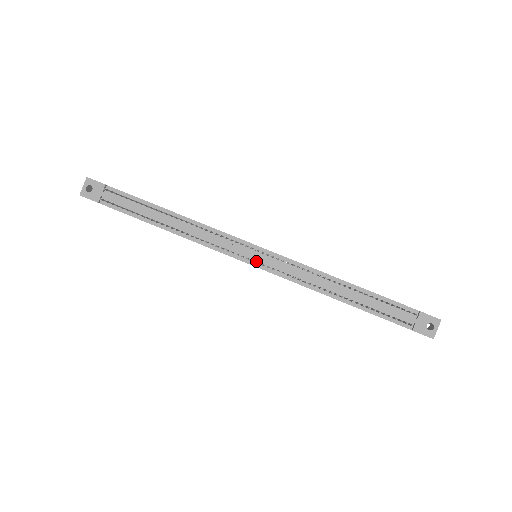
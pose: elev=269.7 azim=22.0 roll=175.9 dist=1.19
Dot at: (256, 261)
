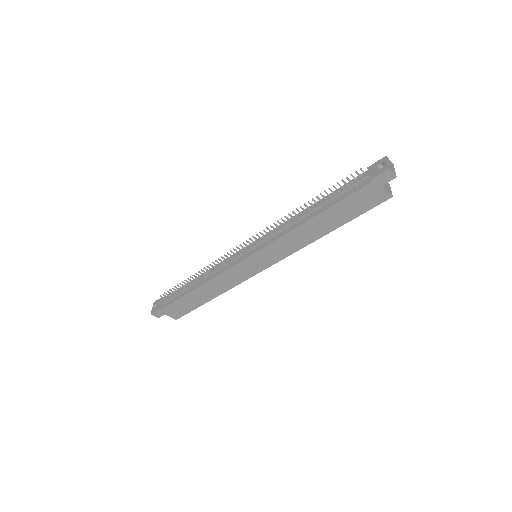
Dot at: (250, 252)
